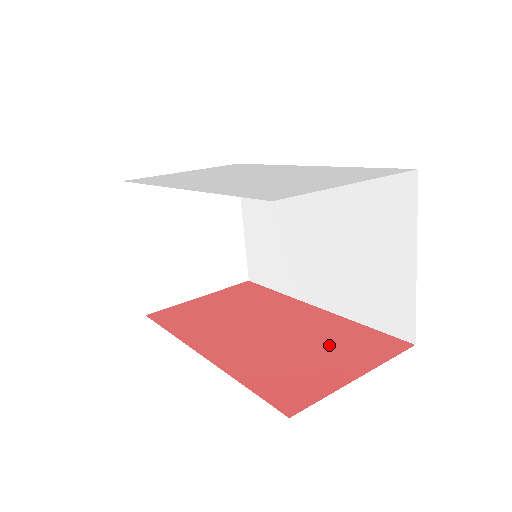
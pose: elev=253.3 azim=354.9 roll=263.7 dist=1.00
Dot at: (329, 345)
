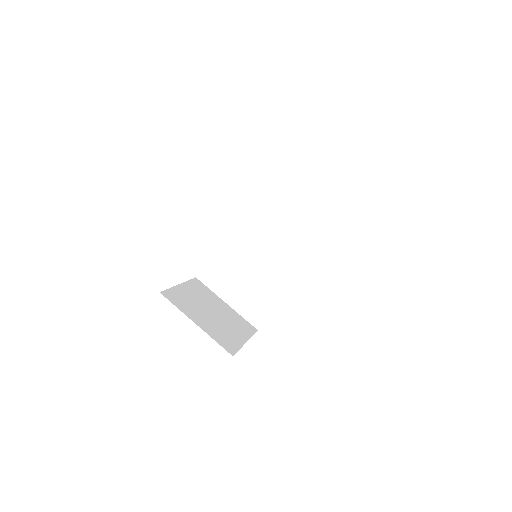
Dot at: occluded
